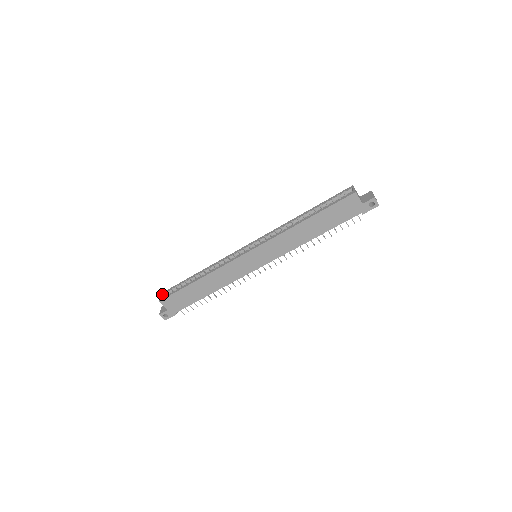
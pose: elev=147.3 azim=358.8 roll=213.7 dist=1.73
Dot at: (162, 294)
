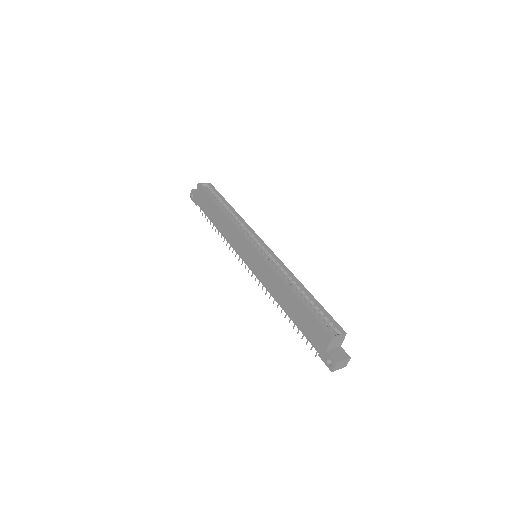
Dot at: (208, 183)
